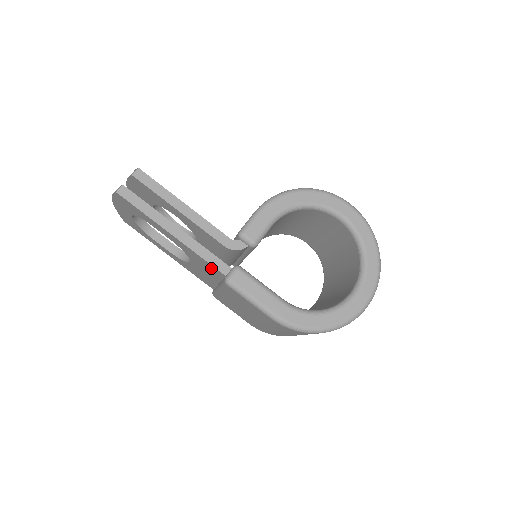
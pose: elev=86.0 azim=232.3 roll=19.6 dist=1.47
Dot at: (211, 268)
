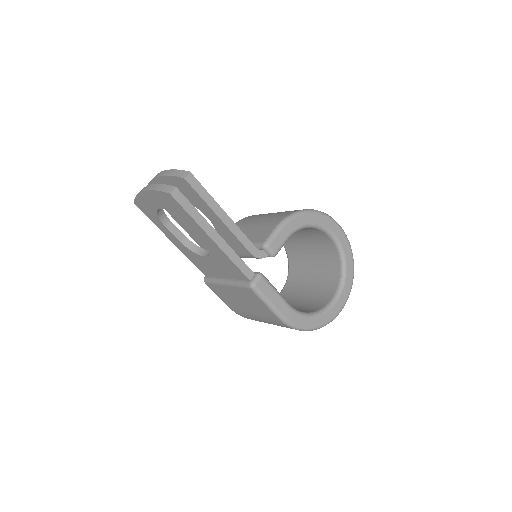
Dot at: (235, 271)
